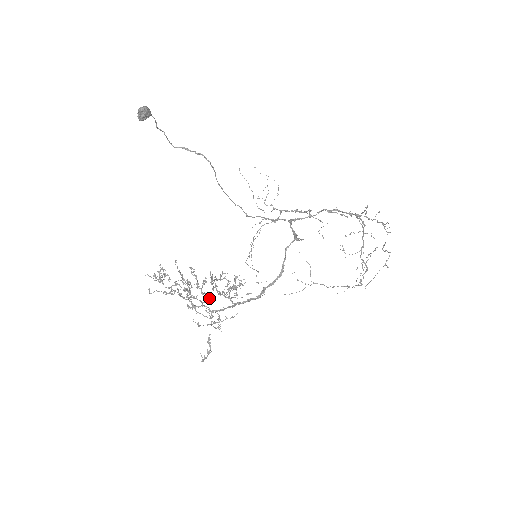
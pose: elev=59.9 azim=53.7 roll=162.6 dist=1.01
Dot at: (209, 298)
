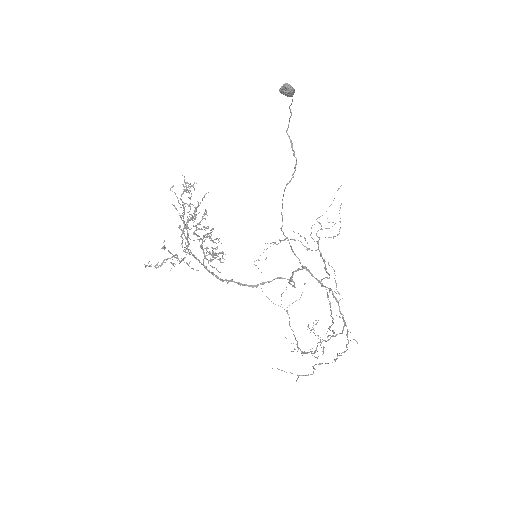
Dot at: (197, 239)
